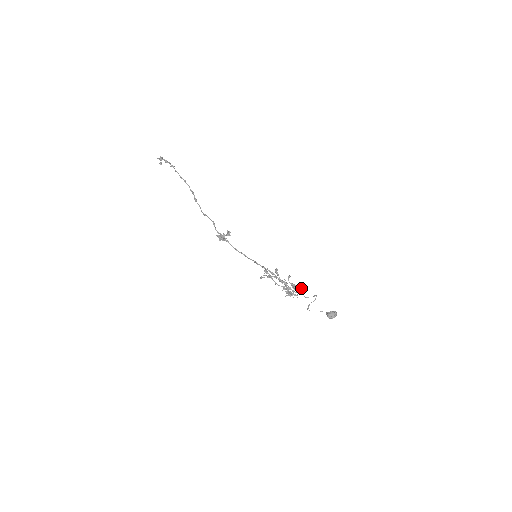
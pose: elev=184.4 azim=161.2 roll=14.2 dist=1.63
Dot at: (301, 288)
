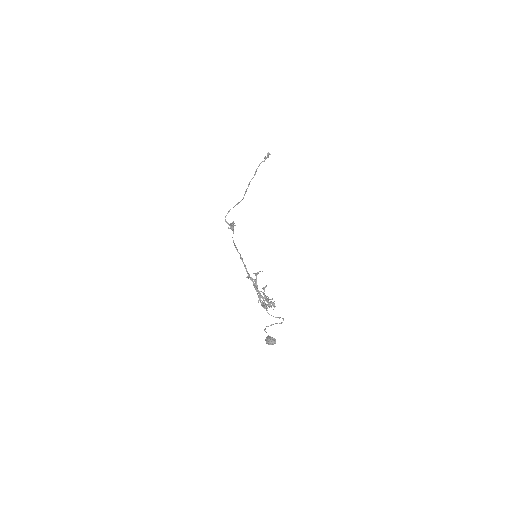
Dot at: (272, 303)
